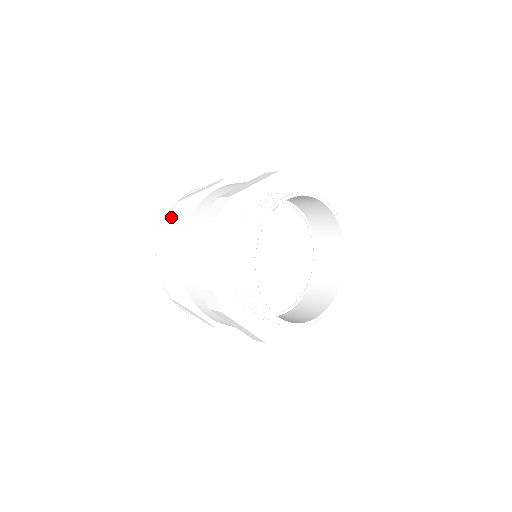
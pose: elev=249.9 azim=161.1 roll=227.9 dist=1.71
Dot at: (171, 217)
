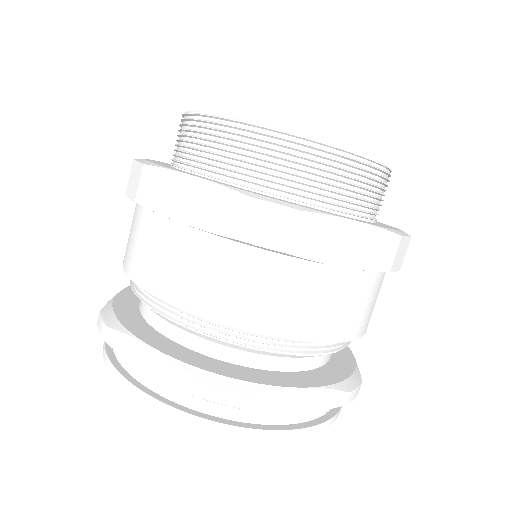
Dot at: (107, 324)
